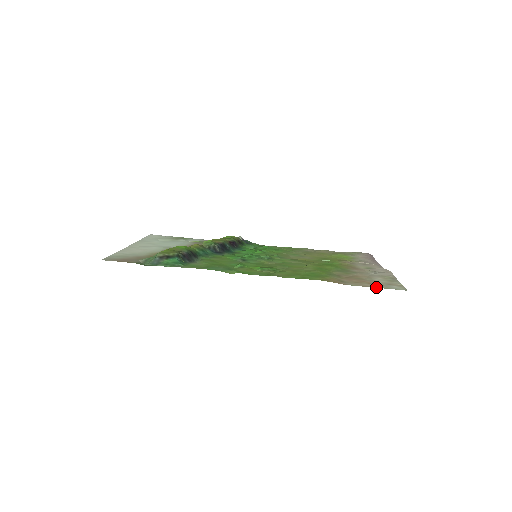
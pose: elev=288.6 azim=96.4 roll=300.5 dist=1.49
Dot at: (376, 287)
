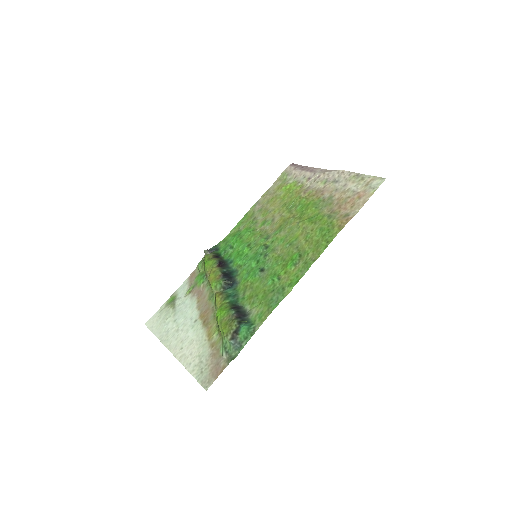
Dot at: (369, 197)
